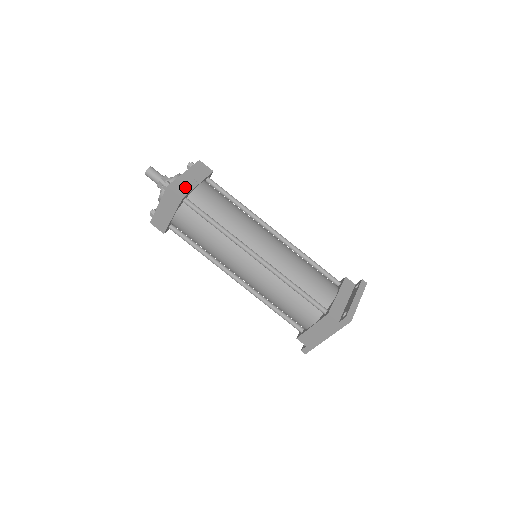
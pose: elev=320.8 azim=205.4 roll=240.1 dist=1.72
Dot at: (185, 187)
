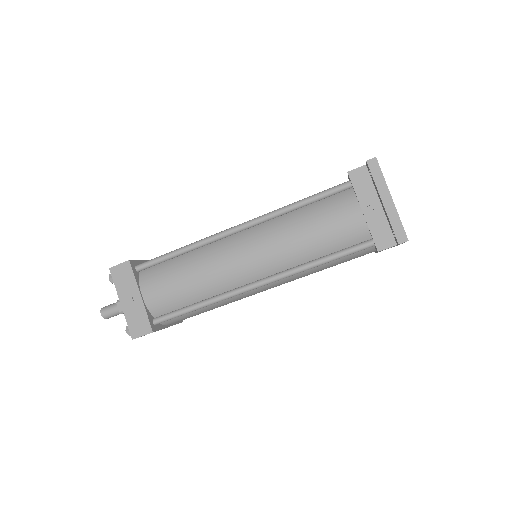
Dot at: (140, 318)
